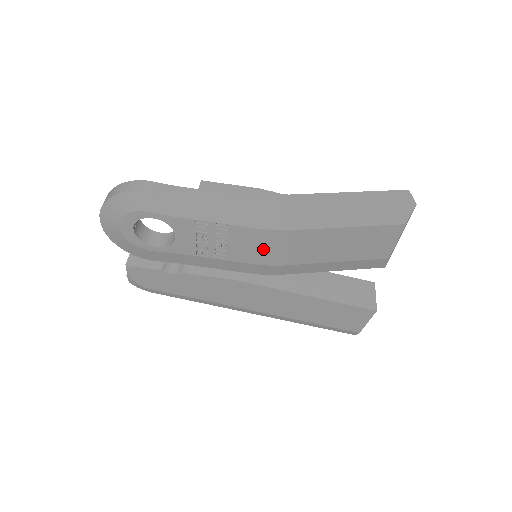
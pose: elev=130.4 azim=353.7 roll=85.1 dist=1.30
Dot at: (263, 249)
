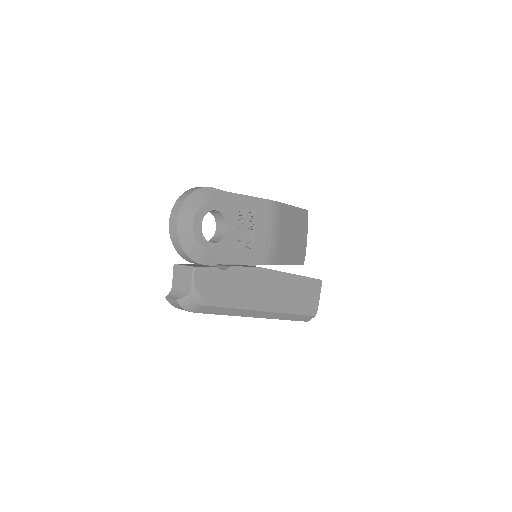
Dot at: (270, 234)
